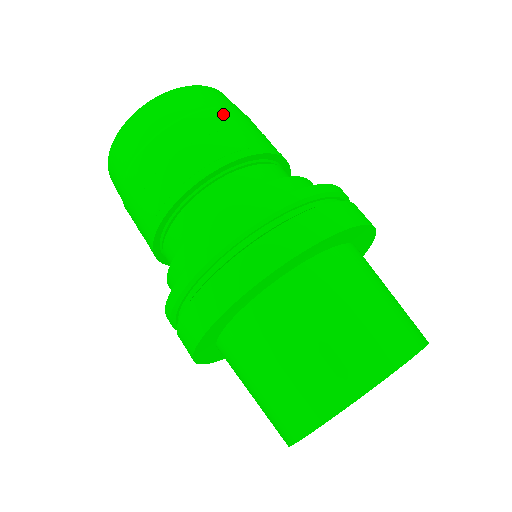
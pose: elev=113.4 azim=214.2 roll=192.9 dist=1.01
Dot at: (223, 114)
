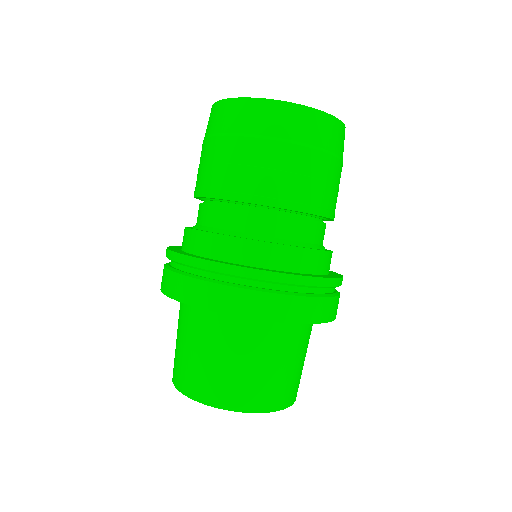
Dot at: (295, 153)
